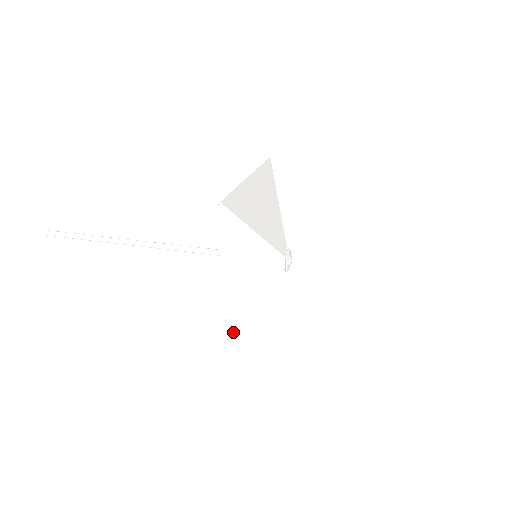
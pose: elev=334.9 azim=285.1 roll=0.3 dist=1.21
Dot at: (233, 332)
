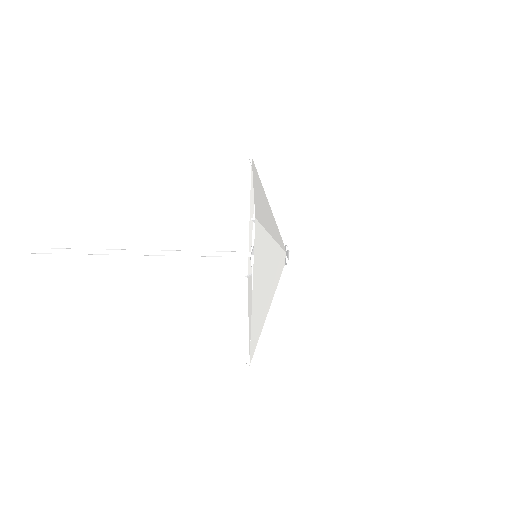
Dot at: (259, 209)
